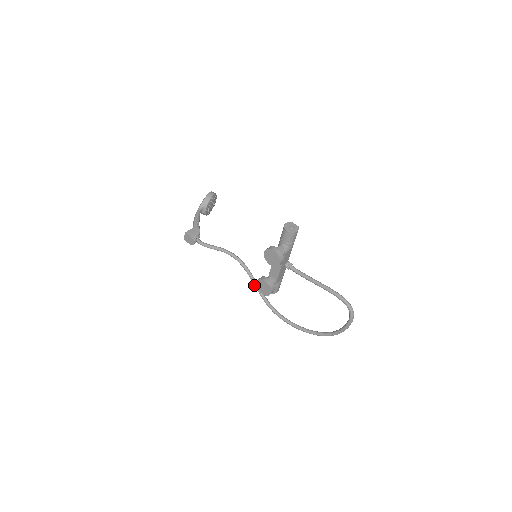
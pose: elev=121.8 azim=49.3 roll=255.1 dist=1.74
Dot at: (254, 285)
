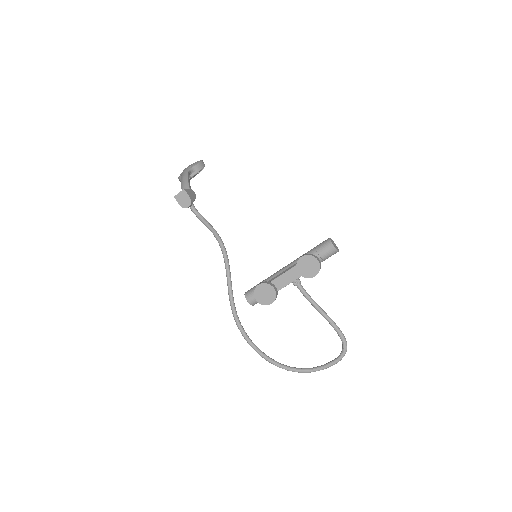
Dot at: (228, 287)
